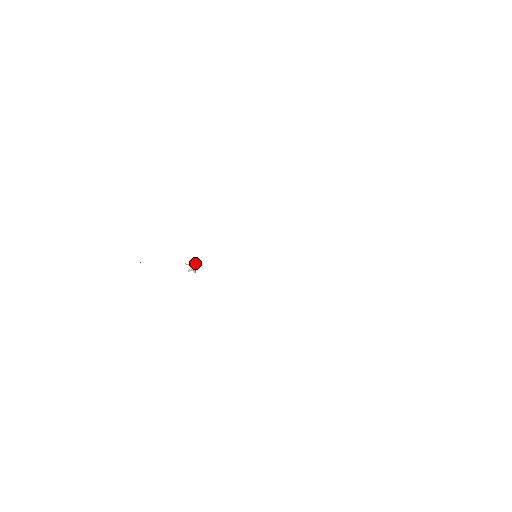
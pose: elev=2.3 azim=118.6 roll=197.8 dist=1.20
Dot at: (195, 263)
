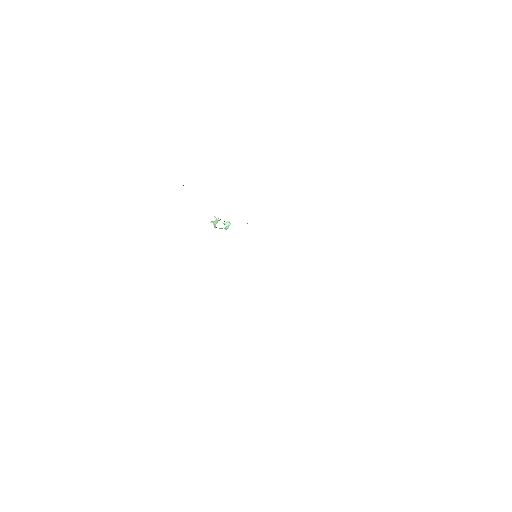
Dot at: (228, 227)
